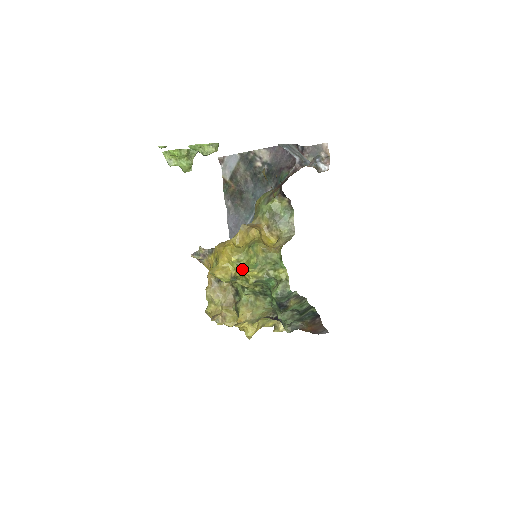
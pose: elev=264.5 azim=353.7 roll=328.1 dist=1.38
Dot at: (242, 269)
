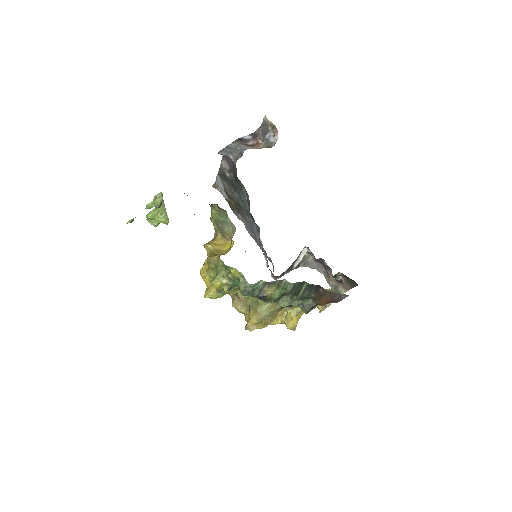
Dot at: occluded
